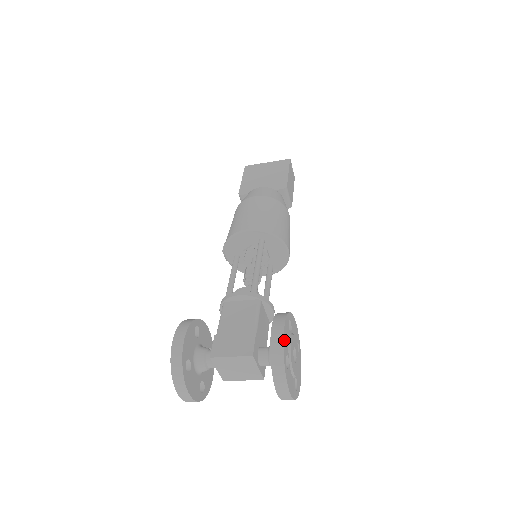
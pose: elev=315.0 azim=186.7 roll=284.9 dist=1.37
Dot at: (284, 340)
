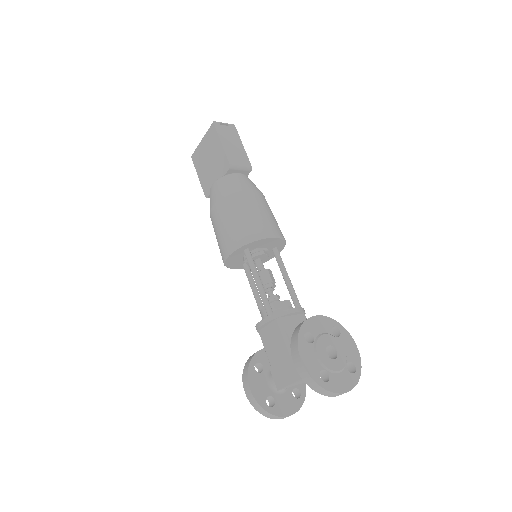
Dot at: (307, 368)
